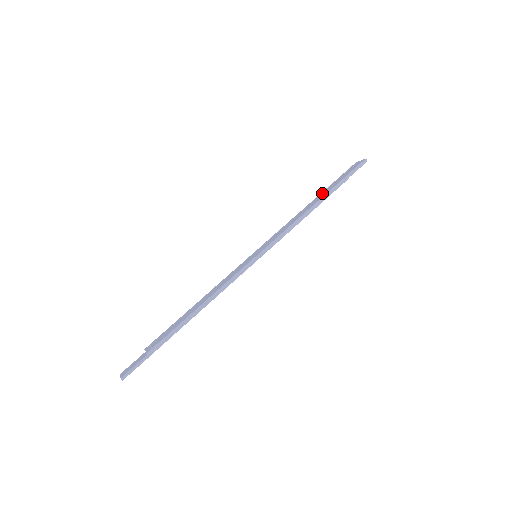
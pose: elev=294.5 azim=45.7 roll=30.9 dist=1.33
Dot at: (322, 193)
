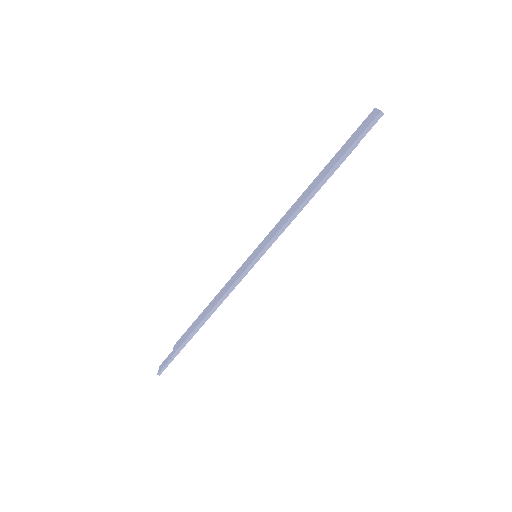
Dot at: (327, 166)
